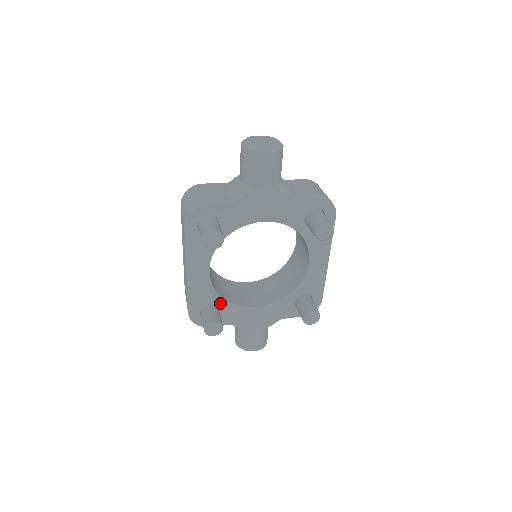
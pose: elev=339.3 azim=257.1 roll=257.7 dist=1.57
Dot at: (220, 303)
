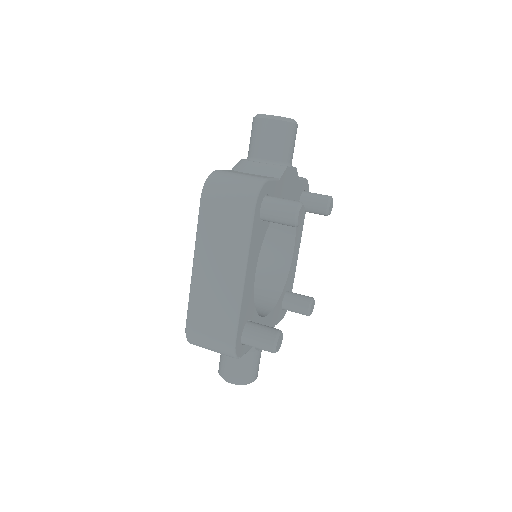
Dot at: (253, 317)
